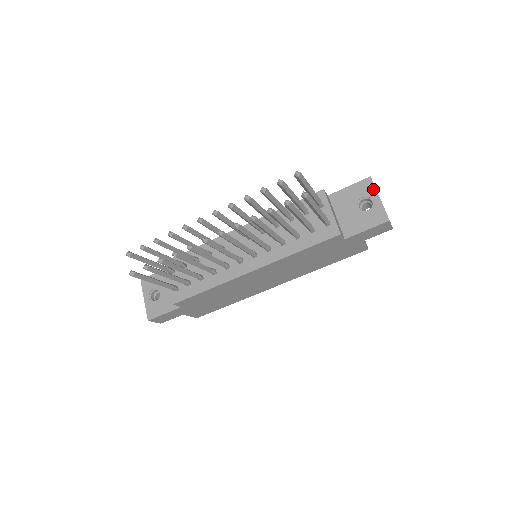
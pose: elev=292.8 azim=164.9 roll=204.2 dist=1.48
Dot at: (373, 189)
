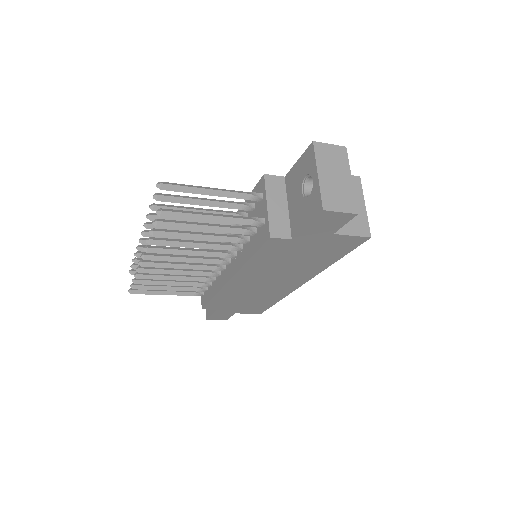
Dot at: (313, 161)
